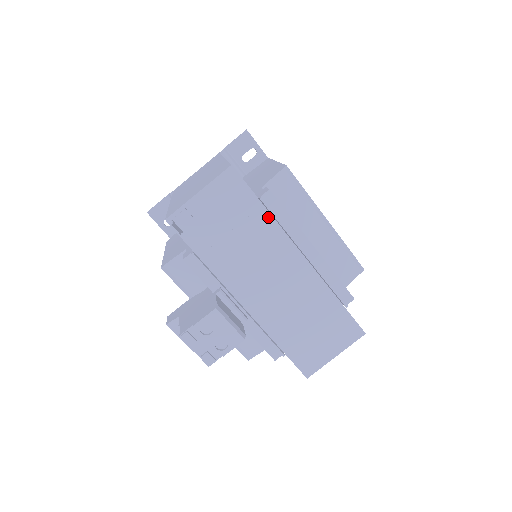
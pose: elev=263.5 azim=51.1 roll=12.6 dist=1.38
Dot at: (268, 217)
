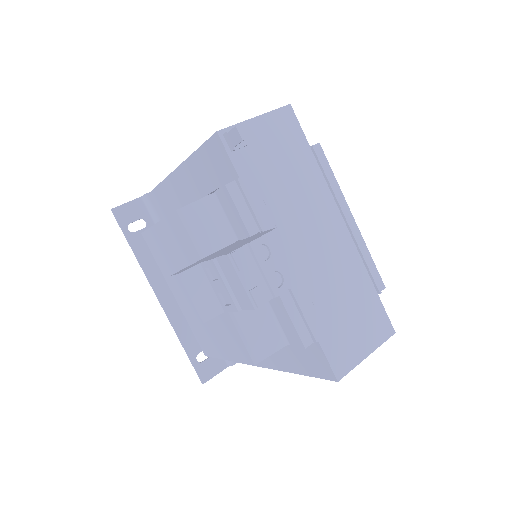
Dot at: (316, 168)
